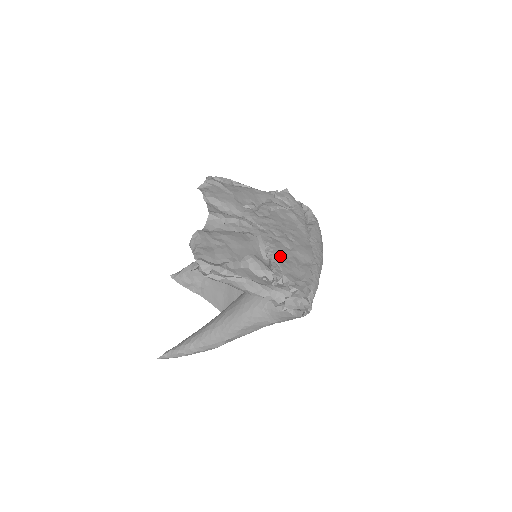
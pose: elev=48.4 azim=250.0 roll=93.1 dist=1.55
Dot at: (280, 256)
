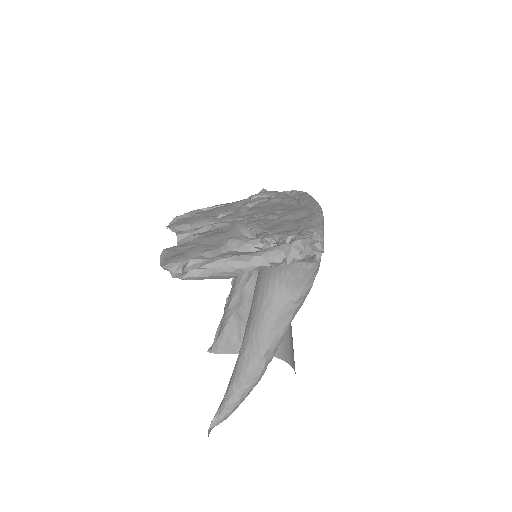
Dot at: (266, 226)
